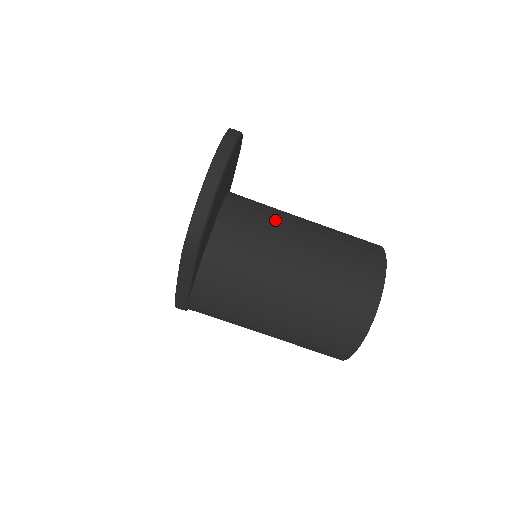
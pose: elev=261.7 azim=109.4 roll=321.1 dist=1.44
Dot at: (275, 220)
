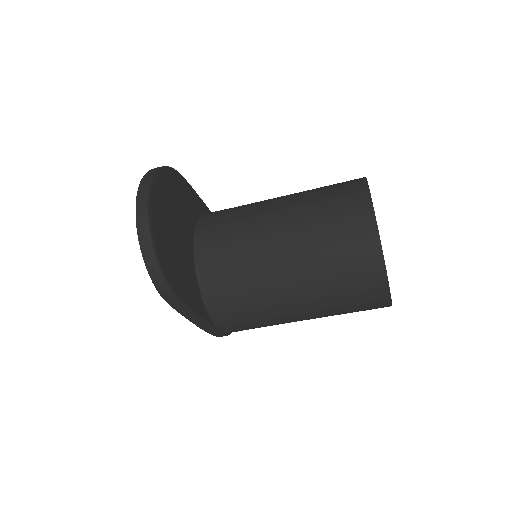
Dot at: (246, 217)
